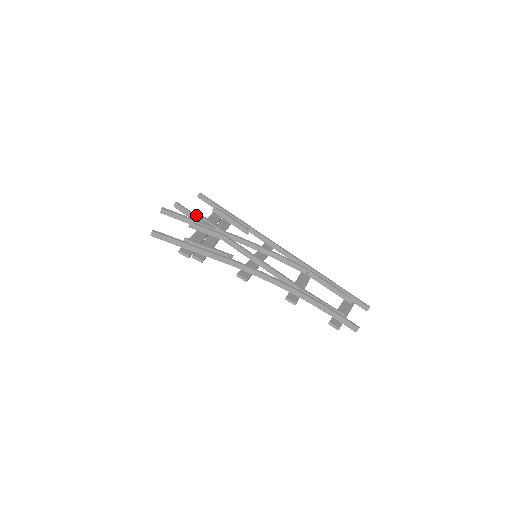
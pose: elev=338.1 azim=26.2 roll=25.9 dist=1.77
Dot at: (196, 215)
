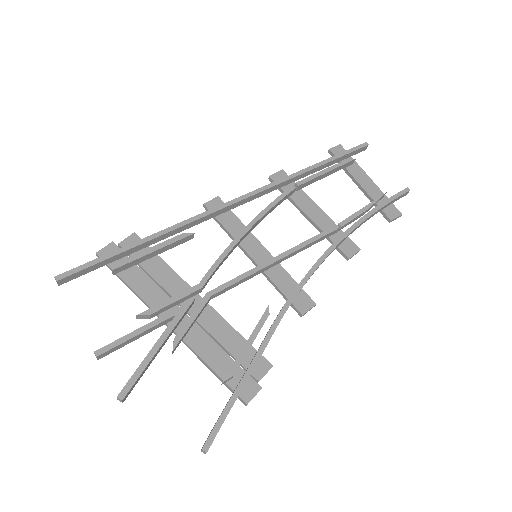
Dot at: (145, 326)
